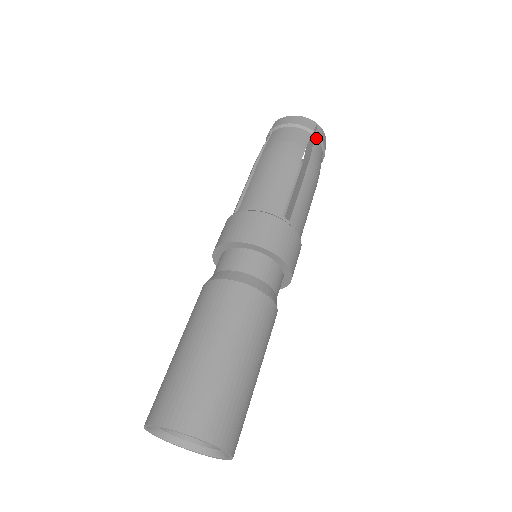
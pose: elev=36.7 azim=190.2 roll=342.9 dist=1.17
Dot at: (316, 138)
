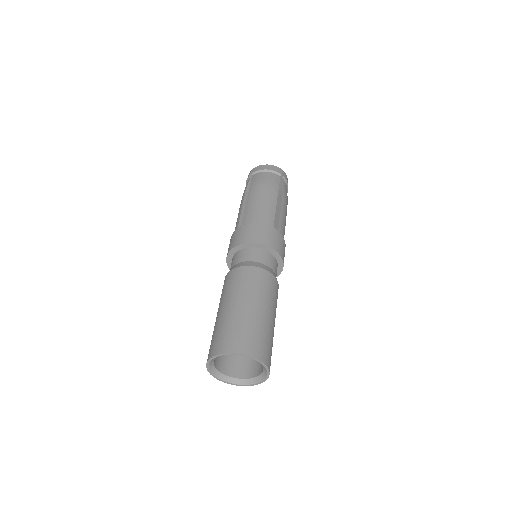
Dot at: (283, 179)
